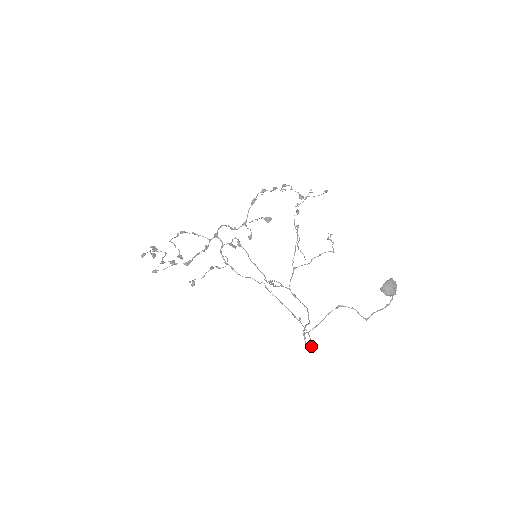
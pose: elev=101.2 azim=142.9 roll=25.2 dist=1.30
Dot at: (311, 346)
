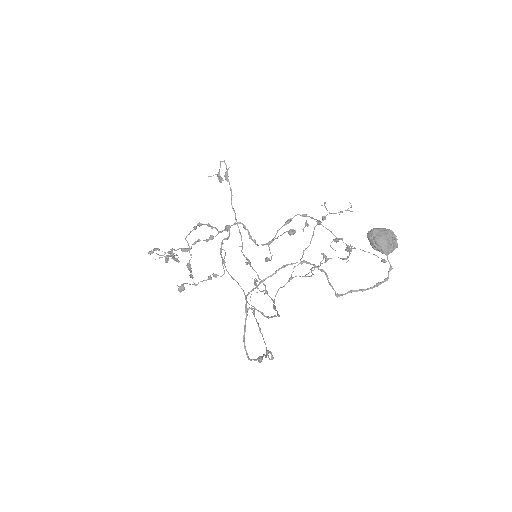
Dot at: (256, 359)
